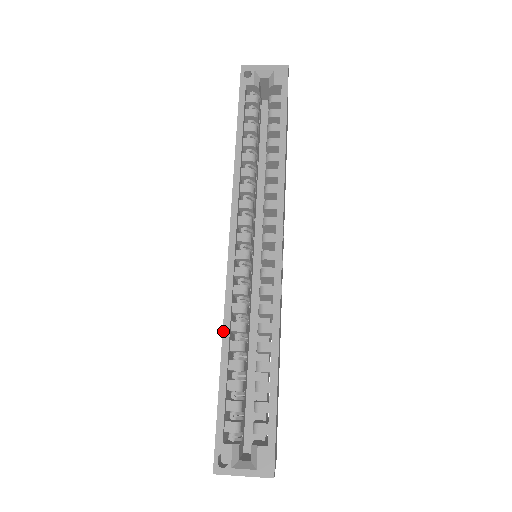
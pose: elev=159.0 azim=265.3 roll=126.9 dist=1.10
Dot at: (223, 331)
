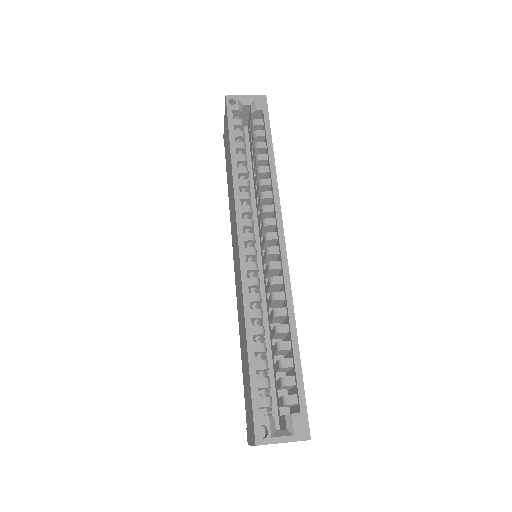
Dot at: (245, 318)
